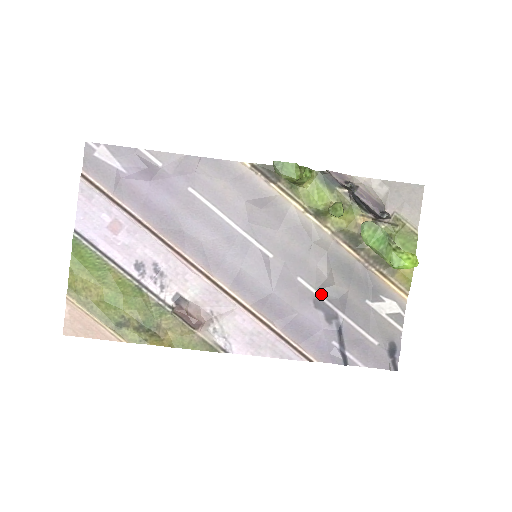
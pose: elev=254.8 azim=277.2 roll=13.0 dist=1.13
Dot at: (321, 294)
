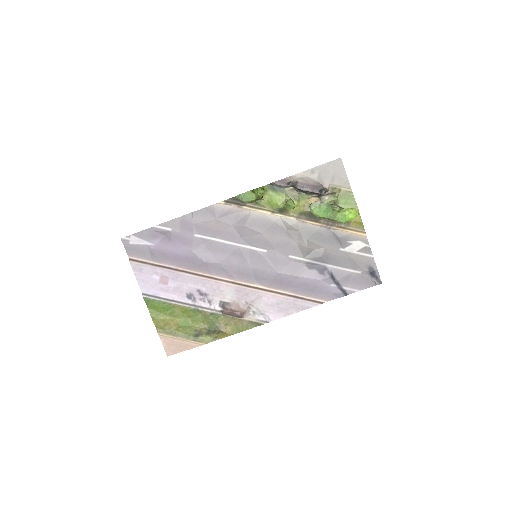
Dot at: (309, 259)
